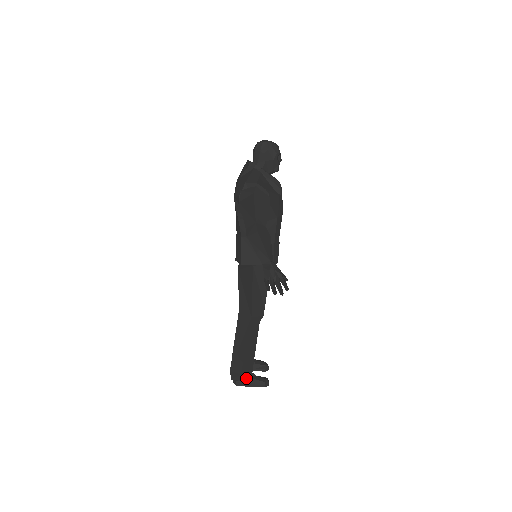
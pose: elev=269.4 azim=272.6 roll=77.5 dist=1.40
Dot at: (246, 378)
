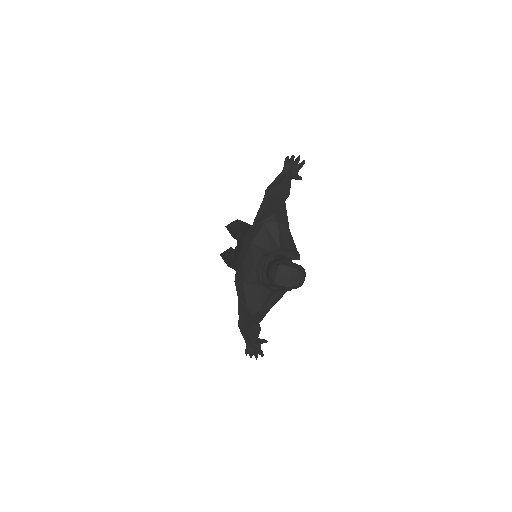
Dot at: occluded
